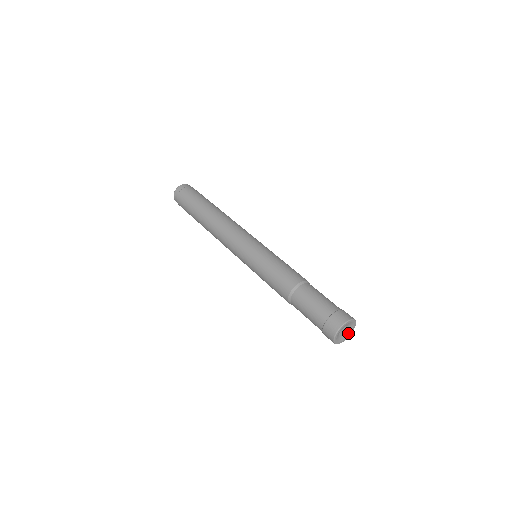
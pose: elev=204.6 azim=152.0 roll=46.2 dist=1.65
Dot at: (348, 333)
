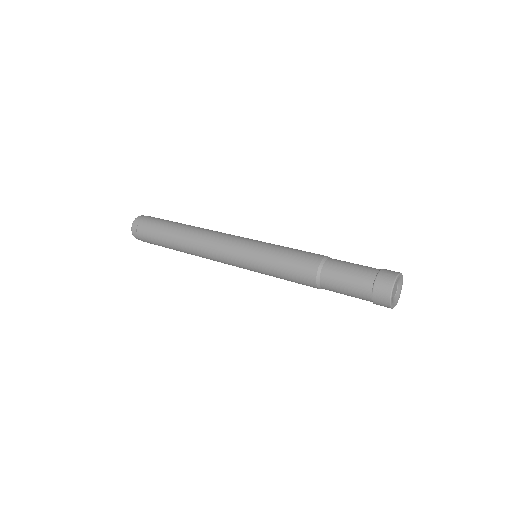
Dot at: (399, 290)
